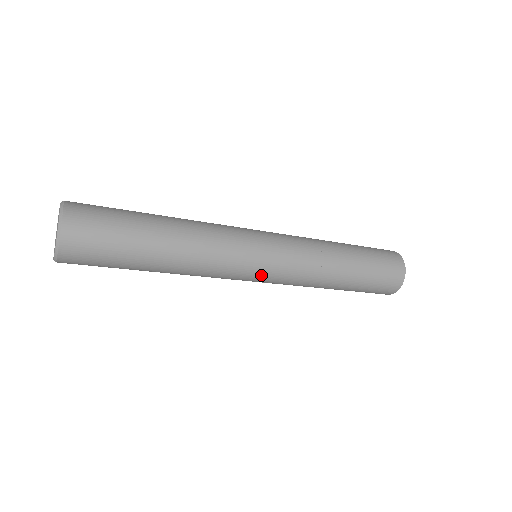
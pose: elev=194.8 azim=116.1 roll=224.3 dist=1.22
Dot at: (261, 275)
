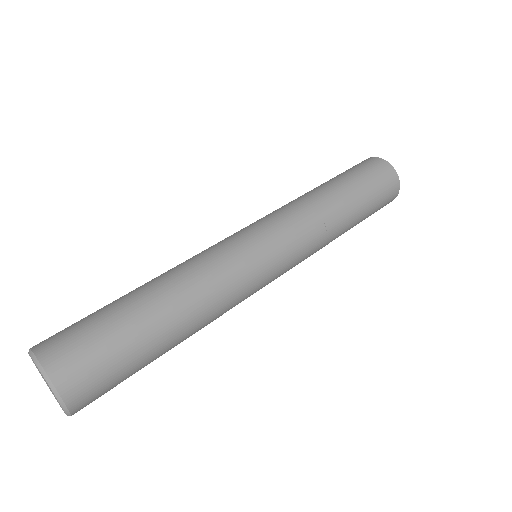
Dot at: occluded
